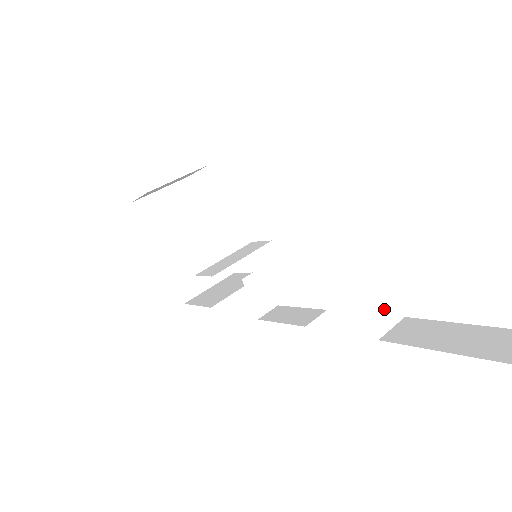
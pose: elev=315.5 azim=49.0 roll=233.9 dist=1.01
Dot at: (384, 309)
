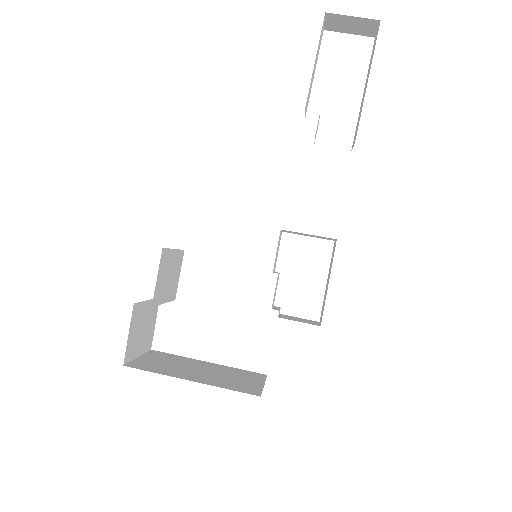
Dot at: occluded
